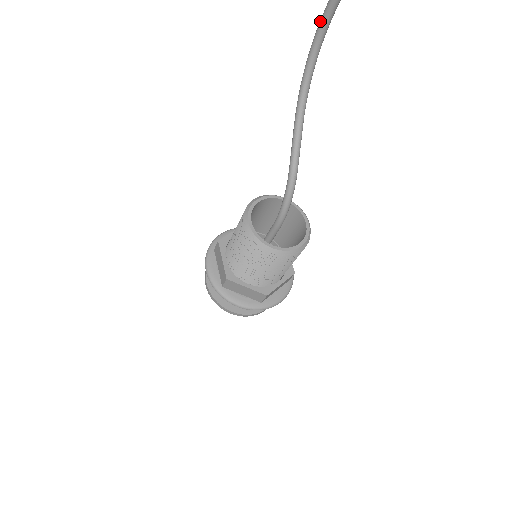
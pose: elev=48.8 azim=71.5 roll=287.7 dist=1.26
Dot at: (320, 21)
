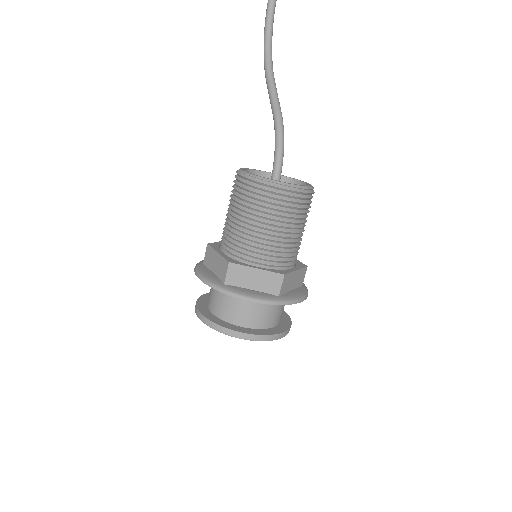
Dot at: out of frame
